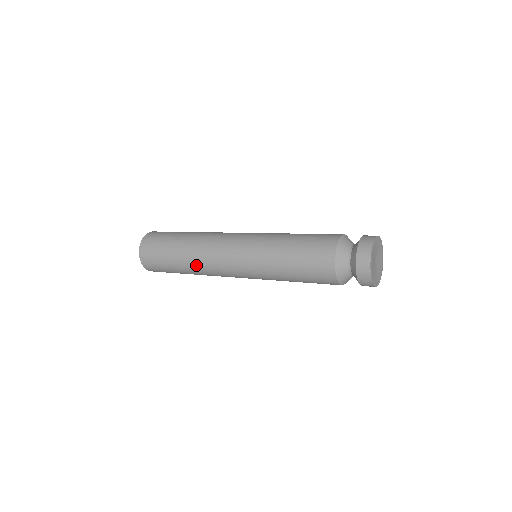
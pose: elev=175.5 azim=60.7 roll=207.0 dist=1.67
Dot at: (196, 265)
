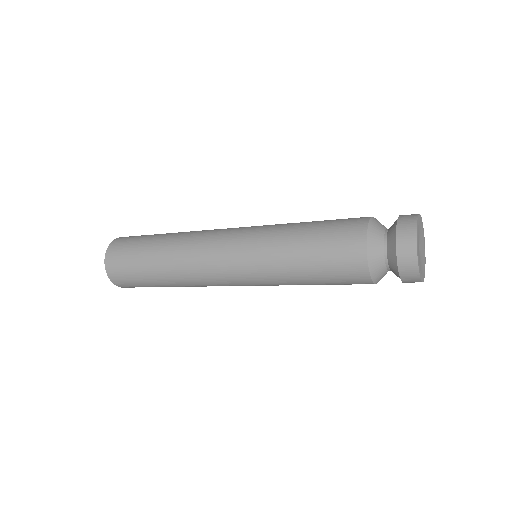
Dot at: (179, 275)
